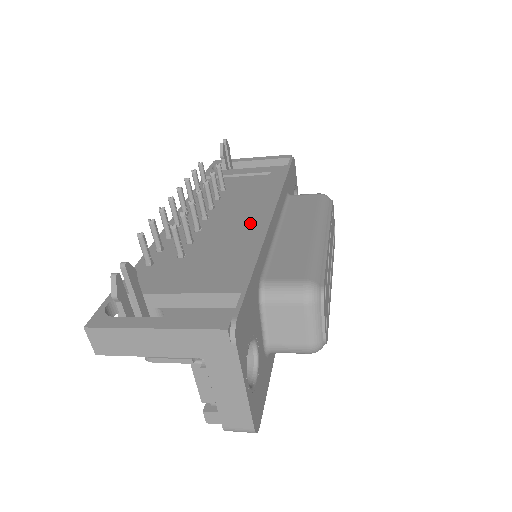
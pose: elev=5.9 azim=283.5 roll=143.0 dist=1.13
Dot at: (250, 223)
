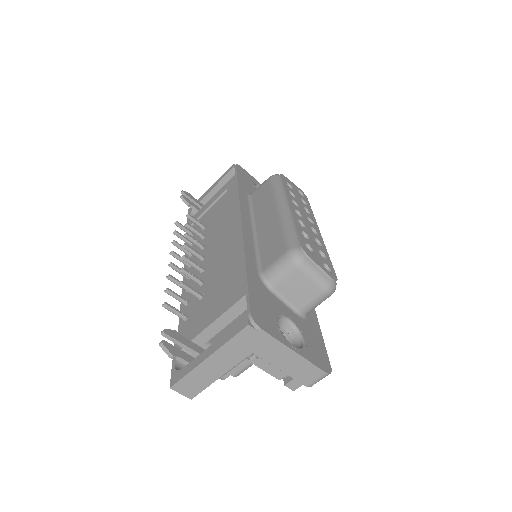
Dot at: (230, 240)
